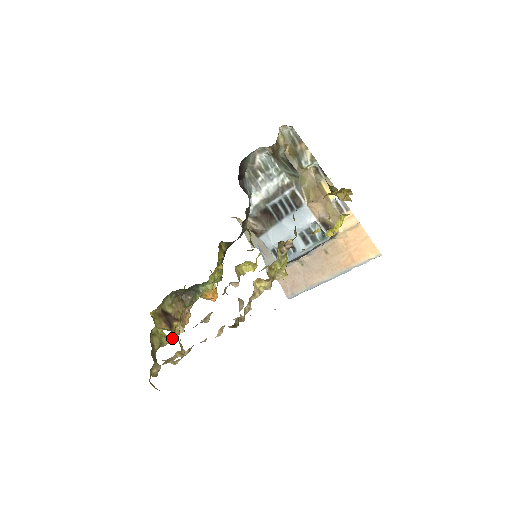
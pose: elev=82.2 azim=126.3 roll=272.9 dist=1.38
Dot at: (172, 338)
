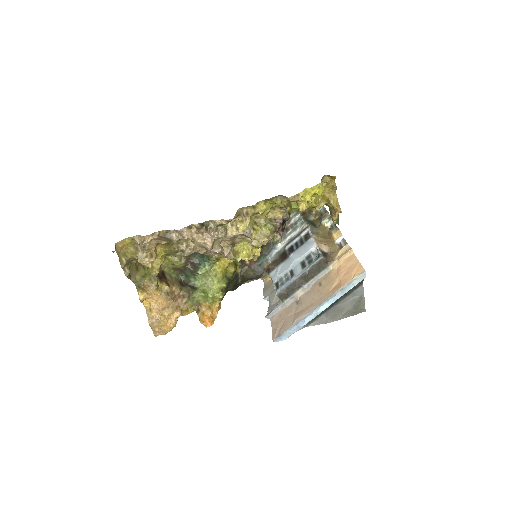
Dot at: (154, 281)
